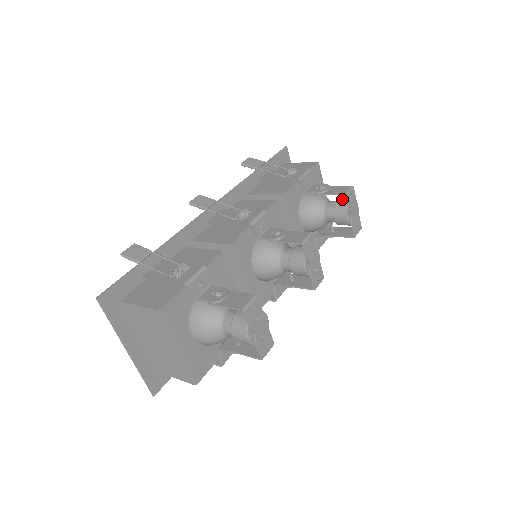
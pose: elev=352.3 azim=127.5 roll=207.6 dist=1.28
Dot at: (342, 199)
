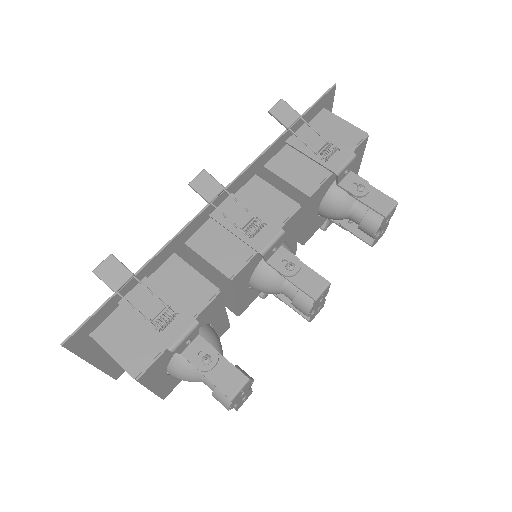
Dot at: occluded
